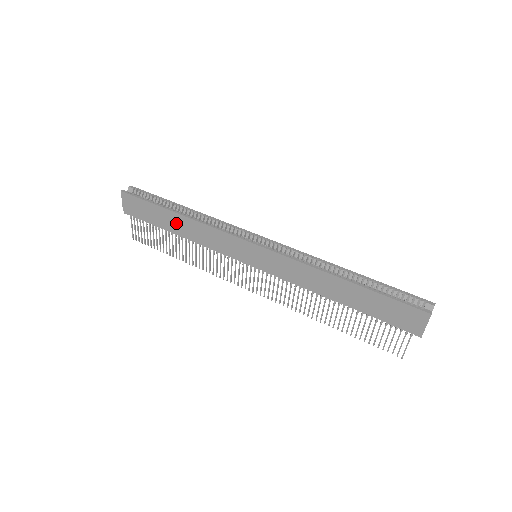
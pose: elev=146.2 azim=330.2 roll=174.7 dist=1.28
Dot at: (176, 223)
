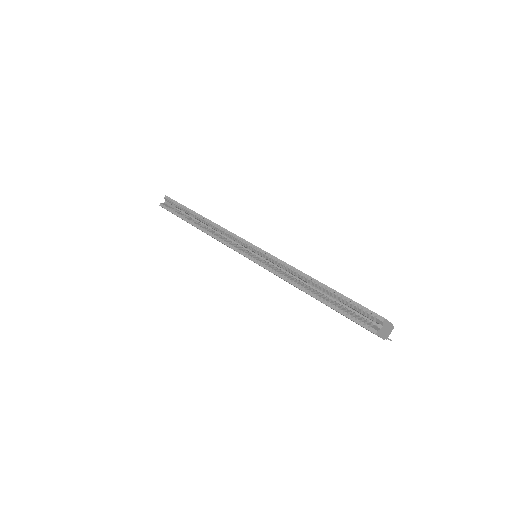
Dot at: occluded
